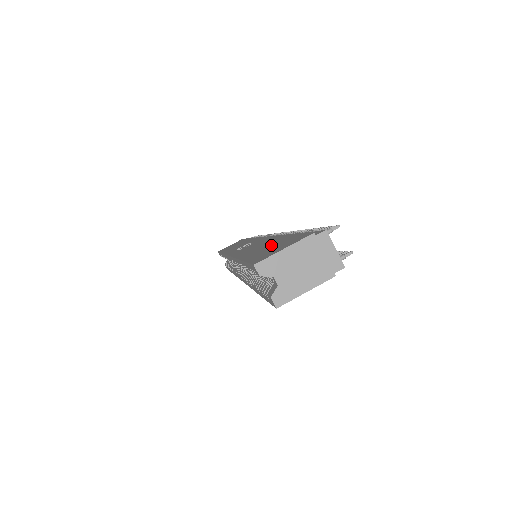
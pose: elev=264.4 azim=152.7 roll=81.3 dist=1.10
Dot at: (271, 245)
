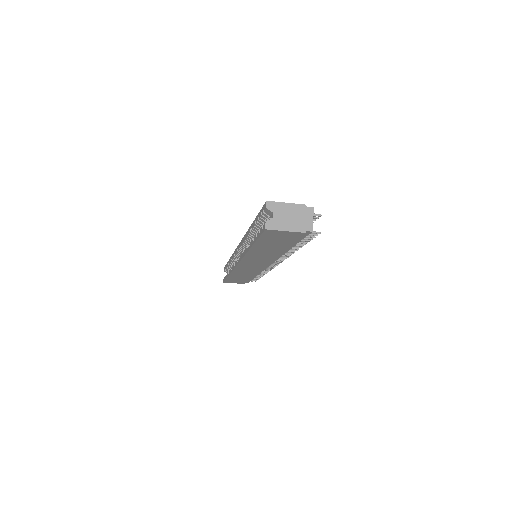
Dot at: occluded
